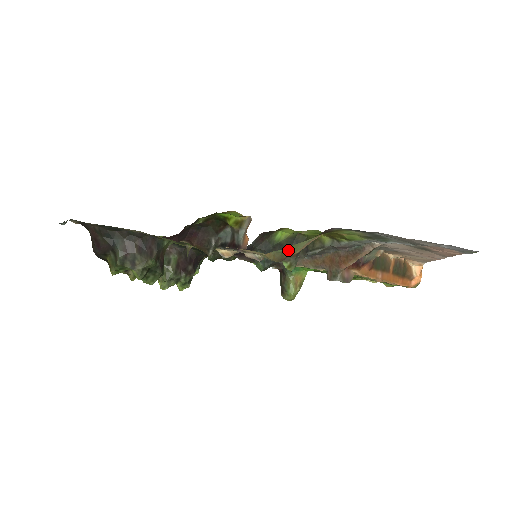
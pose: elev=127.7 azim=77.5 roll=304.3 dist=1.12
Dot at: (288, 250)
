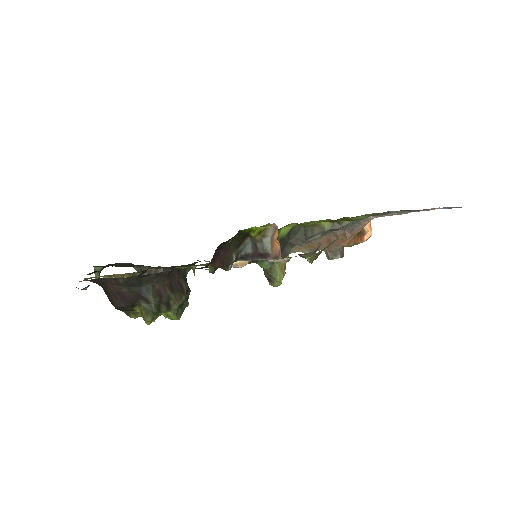
Dot at: (326, 247)
